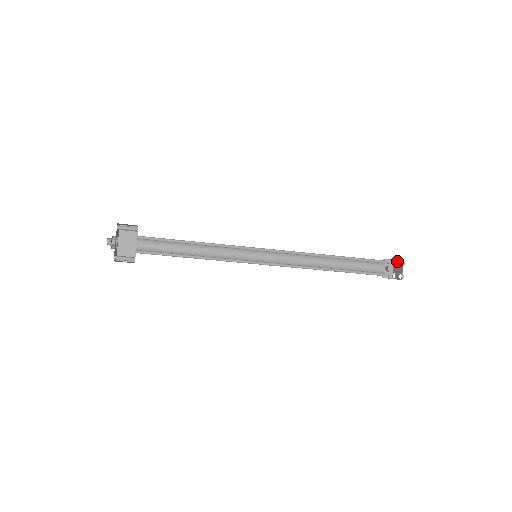
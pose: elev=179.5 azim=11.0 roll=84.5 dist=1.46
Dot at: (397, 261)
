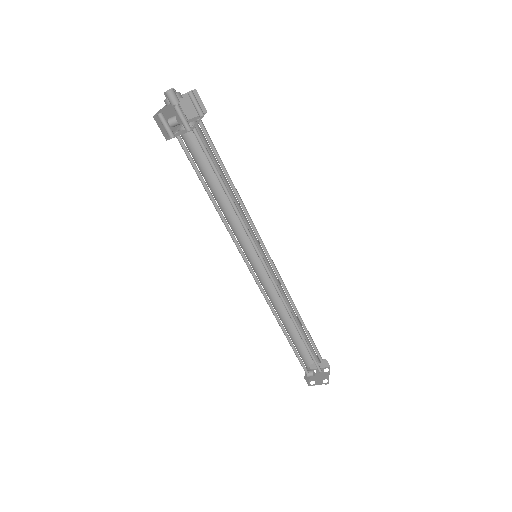
Dot at: occluded
